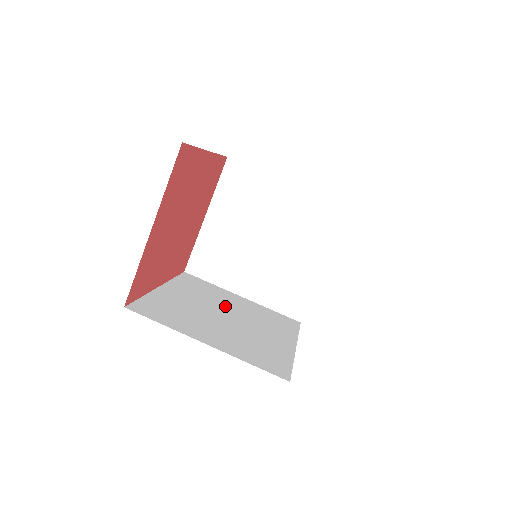
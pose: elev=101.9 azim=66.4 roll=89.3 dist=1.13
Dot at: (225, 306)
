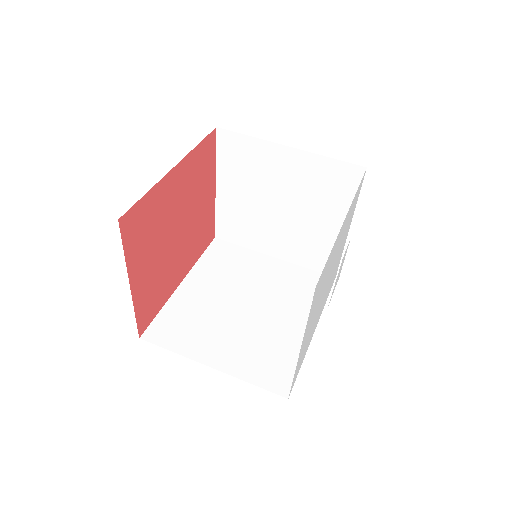
Dot at: (248, 286)
